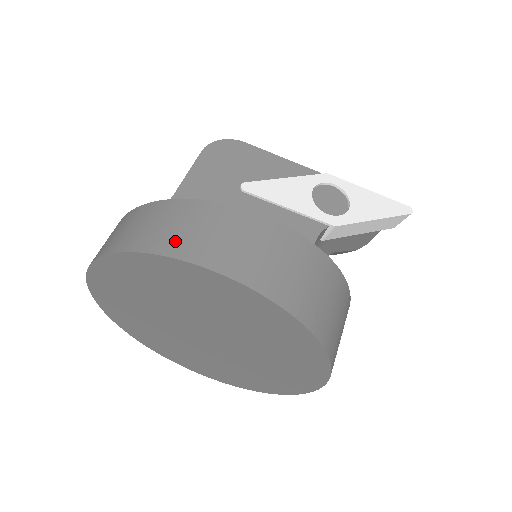
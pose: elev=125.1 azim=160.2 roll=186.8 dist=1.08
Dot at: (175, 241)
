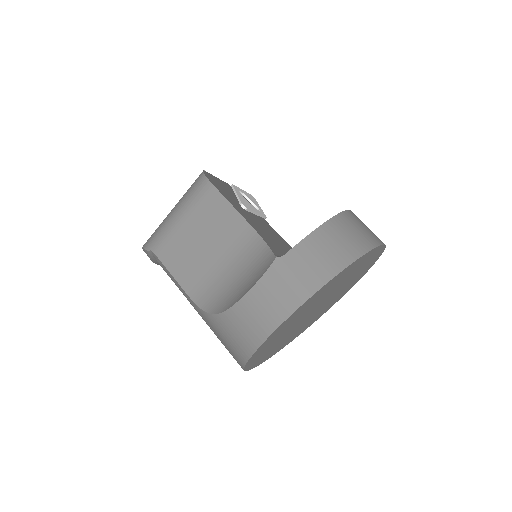
Dot at: (368, 238)
